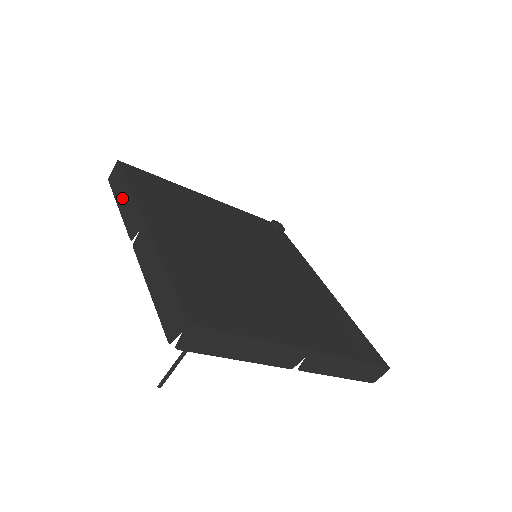
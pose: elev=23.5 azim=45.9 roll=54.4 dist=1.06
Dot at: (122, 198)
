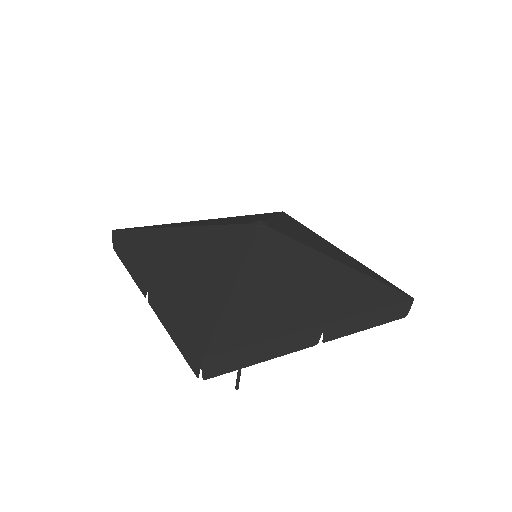
Dot at: (127, 263)
